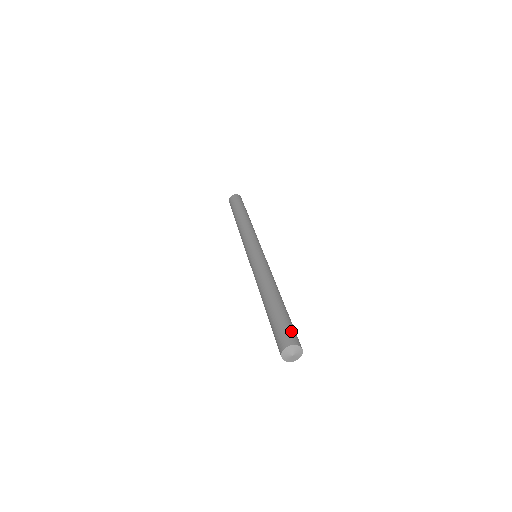
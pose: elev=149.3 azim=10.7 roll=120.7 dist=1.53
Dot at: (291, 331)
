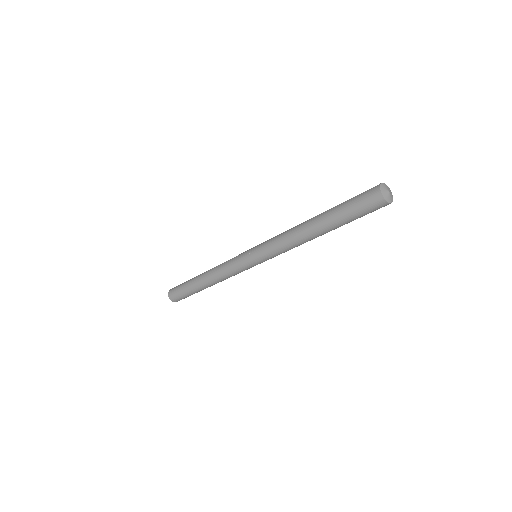
Dot at: occluded
